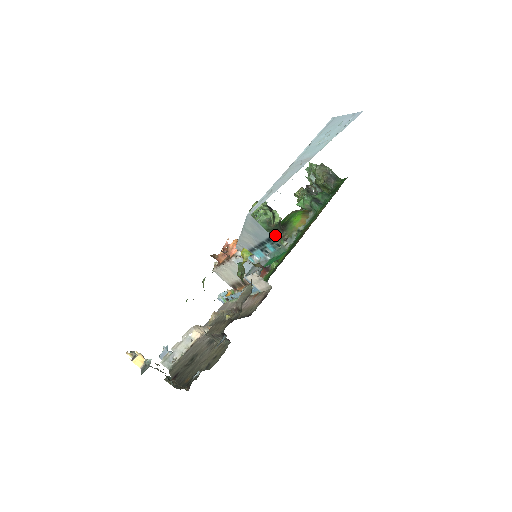
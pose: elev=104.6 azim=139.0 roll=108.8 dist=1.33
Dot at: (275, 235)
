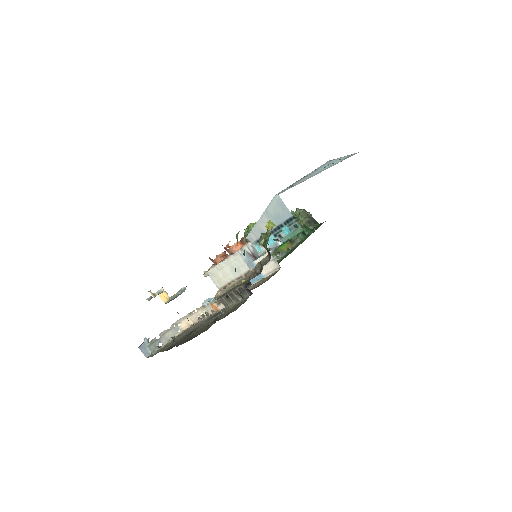
Dot at: occluded
